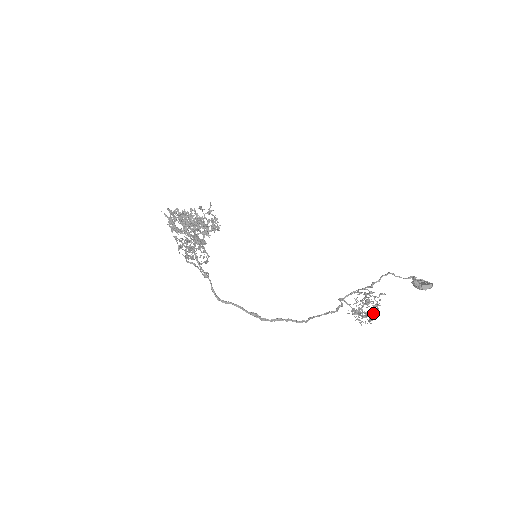
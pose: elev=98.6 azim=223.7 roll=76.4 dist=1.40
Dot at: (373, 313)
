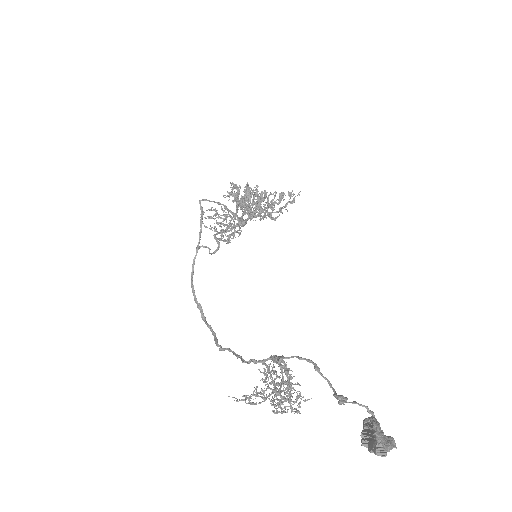
Dot at: occluded
